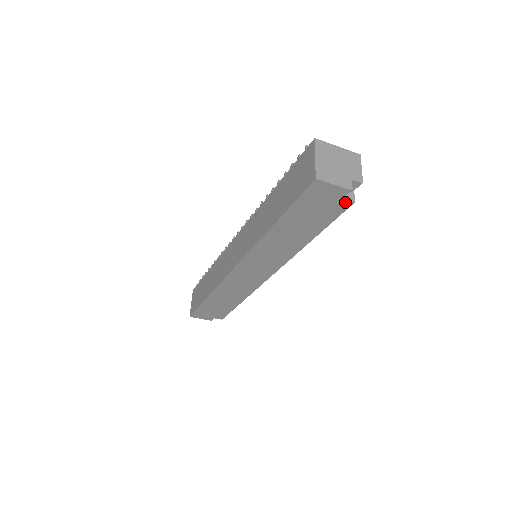
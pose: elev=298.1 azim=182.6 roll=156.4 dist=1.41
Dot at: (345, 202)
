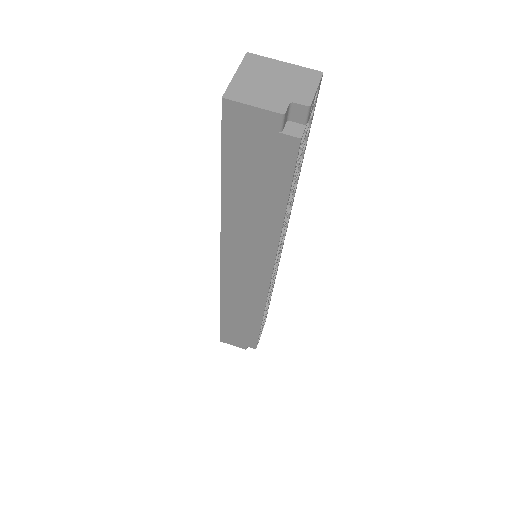
Dot at: (287, 140)
